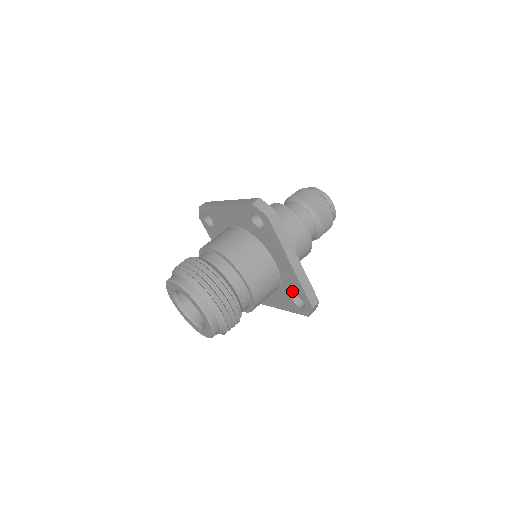
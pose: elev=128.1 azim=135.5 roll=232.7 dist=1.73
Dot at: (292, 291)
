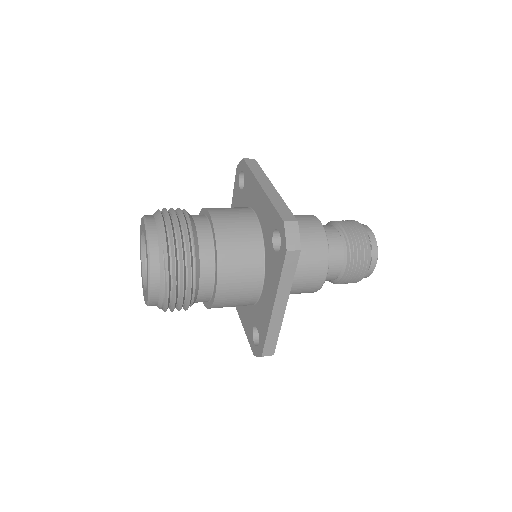
Dot at: (270, 232)
